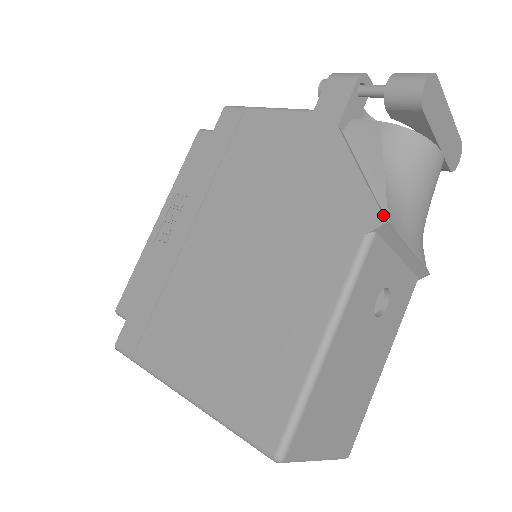
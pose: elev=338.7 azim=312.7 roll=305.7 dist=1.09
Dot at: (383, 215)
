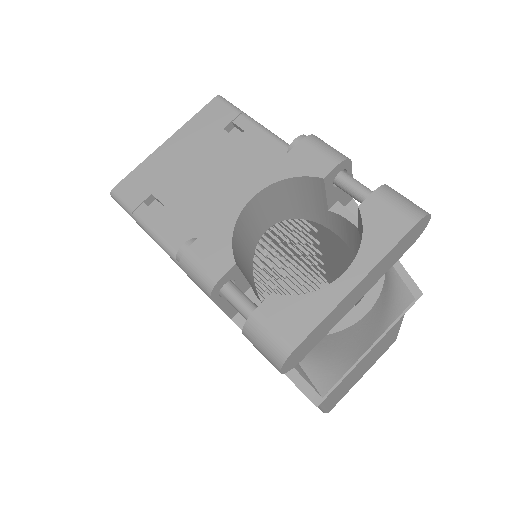
Dot at: (313, 400)
